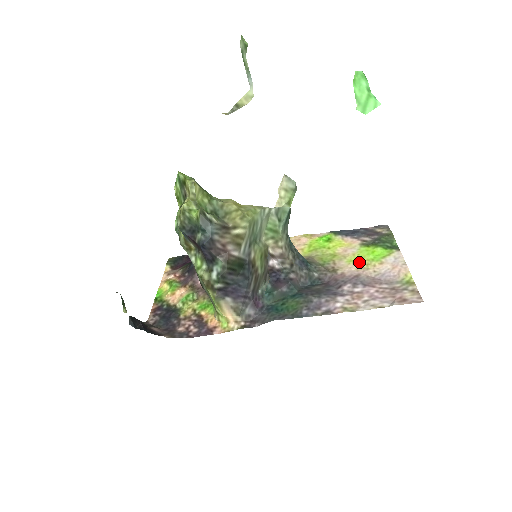
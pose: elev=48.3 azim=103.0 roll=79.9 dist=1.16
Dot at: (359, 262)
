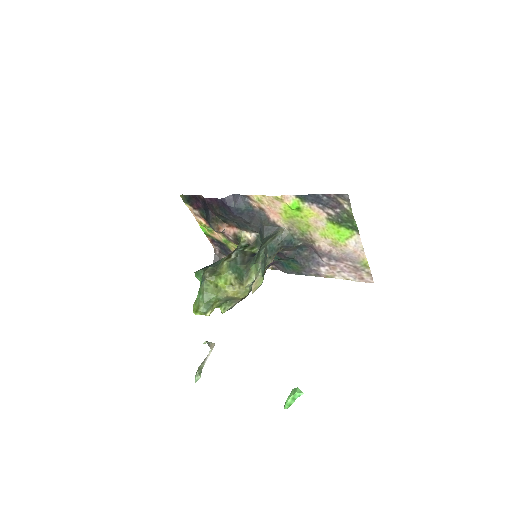
Dot at: (329, 239)
